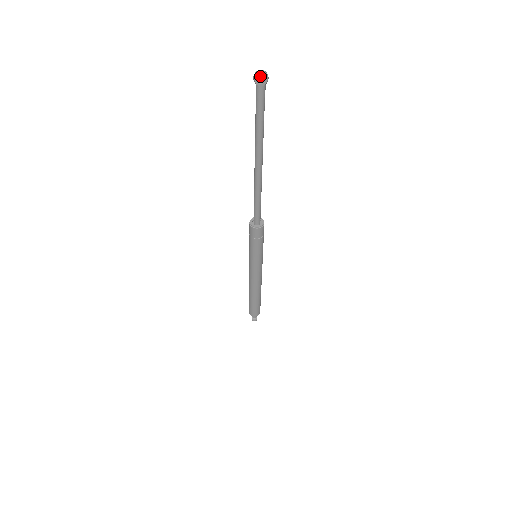
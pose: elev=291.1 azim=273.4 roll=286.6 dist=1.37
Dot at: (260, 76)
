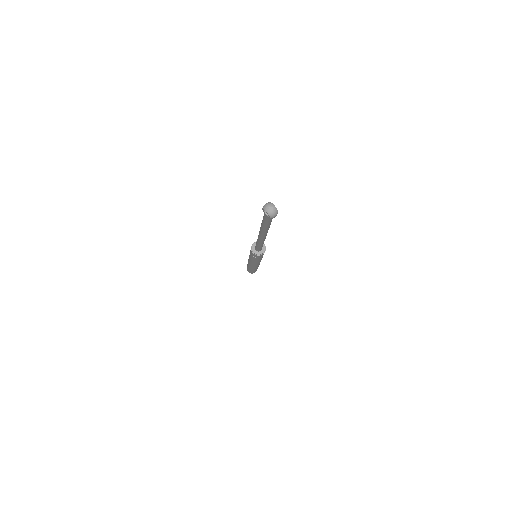
Dot at: (266, 211)
